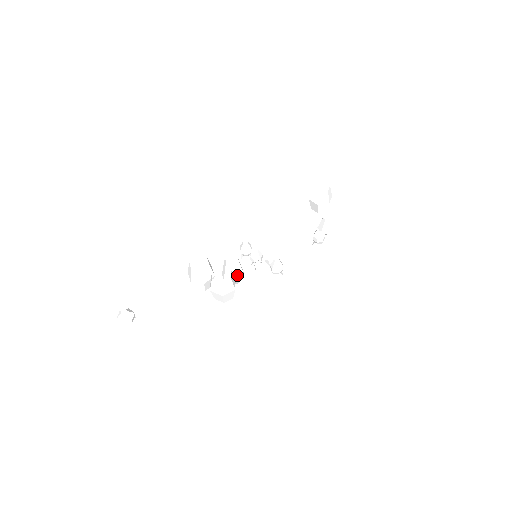
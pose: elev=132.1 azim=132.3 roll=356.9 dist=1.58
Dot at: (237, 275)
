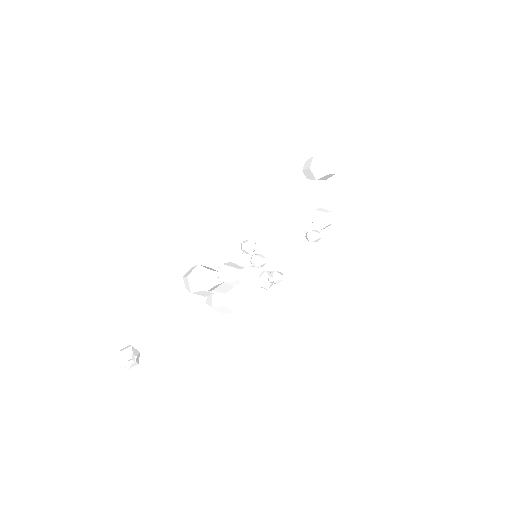
Dot at: occluded
